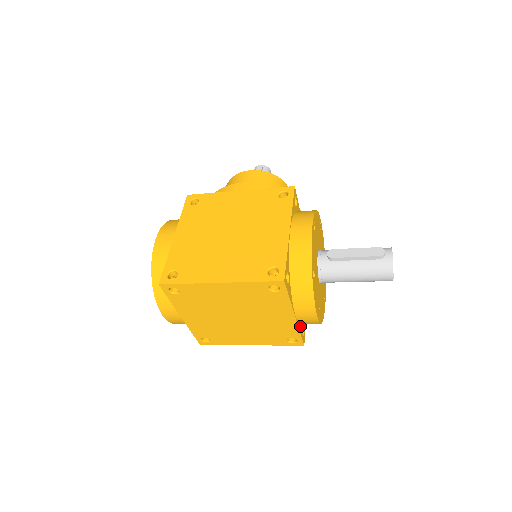
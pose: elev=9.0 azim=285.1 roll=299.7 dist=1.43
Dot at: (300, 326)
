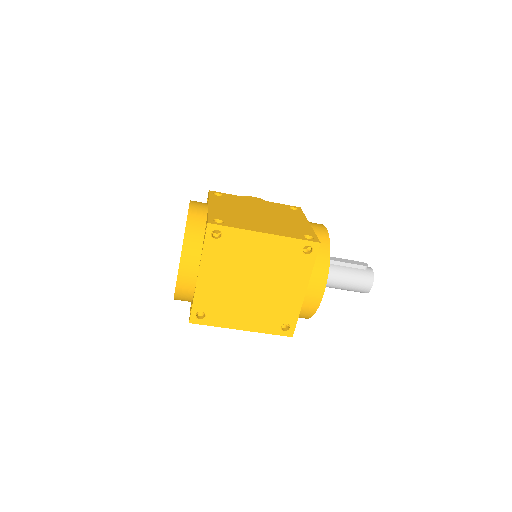
Dot at: occluded
